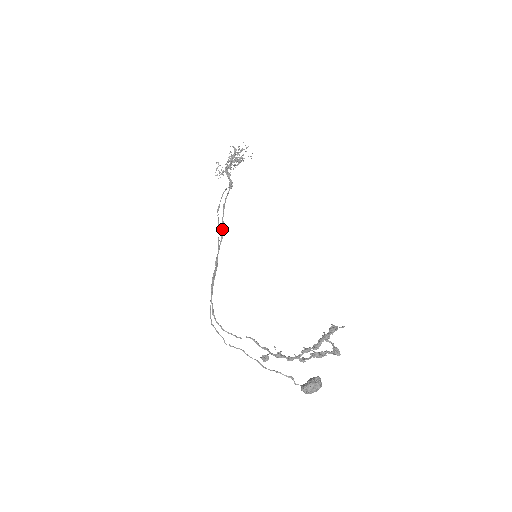
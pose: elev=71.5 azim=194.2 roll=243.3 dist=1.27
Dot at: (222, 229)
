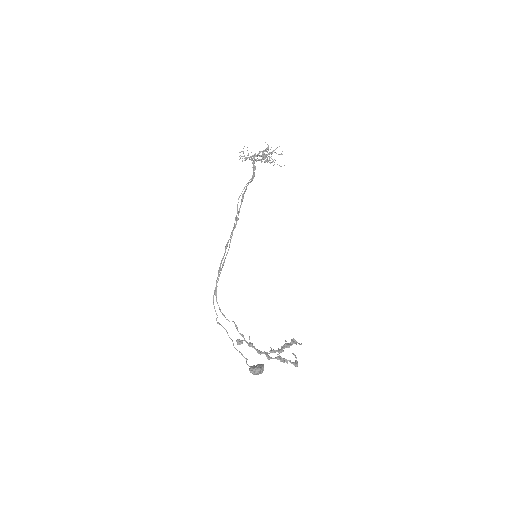
Dot at: (238, 219)
